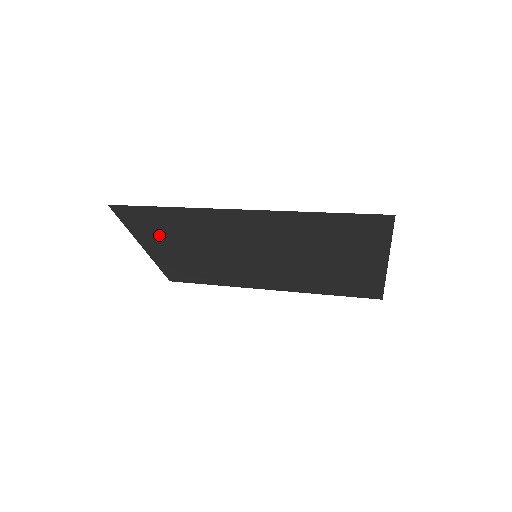
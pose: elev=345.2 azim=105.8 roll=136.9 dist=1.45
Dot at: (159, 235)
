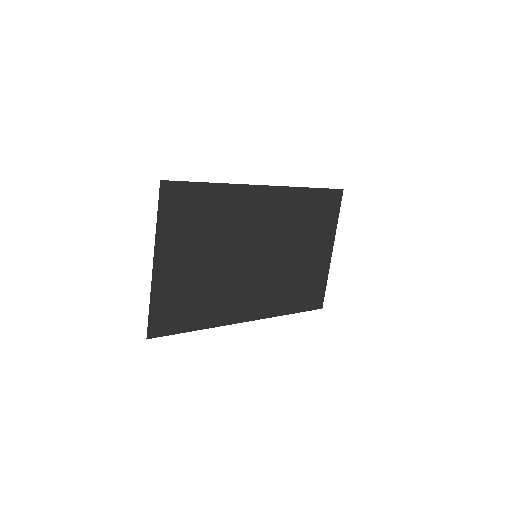
Dot at: (185, 232)
